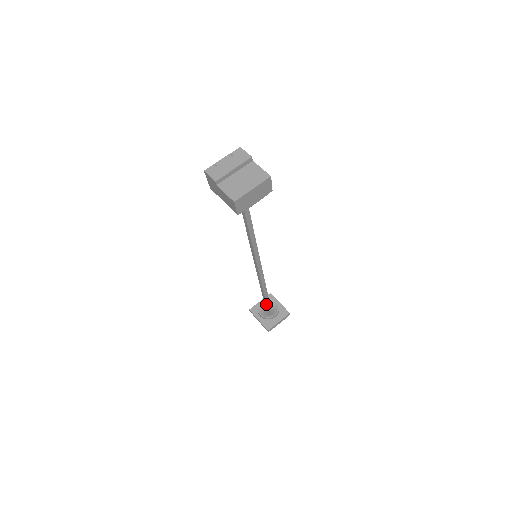
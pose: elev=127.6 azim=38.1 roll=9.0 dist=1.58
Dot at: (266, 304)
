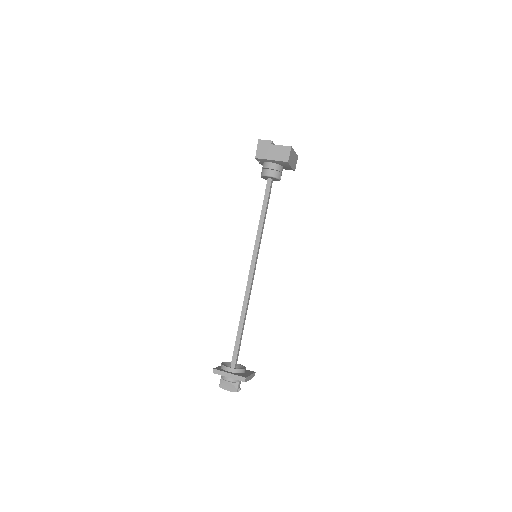
Dot at: (237, 351)
